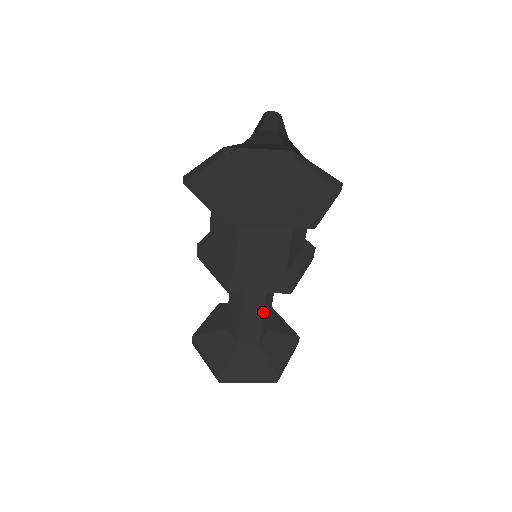
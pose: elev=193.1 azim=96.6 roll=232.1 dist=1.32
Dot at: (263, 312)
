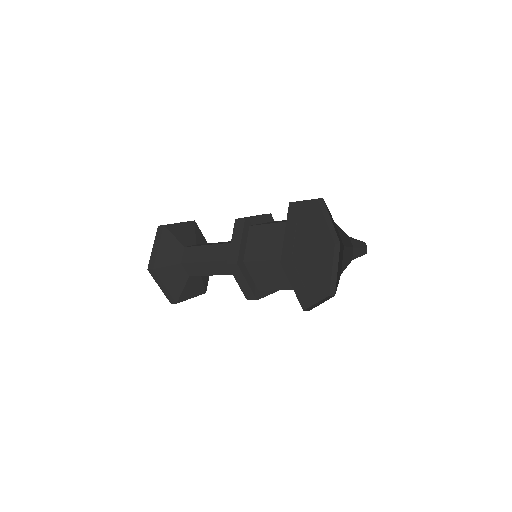
Dot at: occluded
